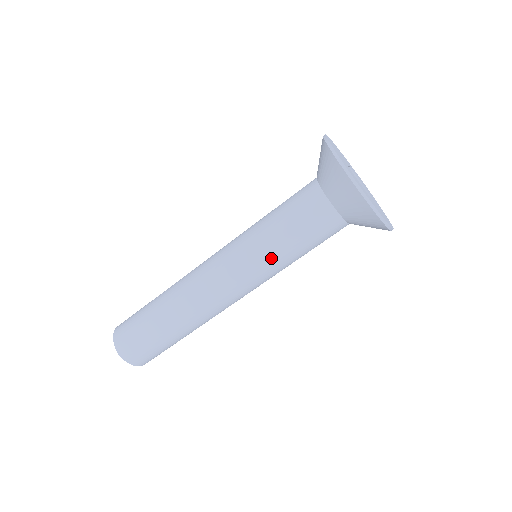
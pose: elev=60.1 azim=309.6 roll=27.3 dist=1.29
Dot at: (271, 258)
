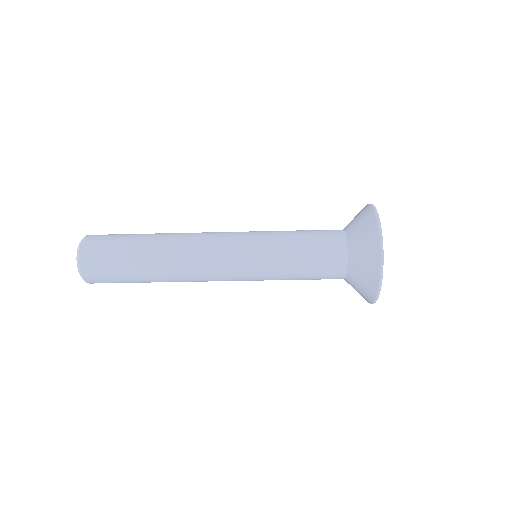
Dot at: occluded
